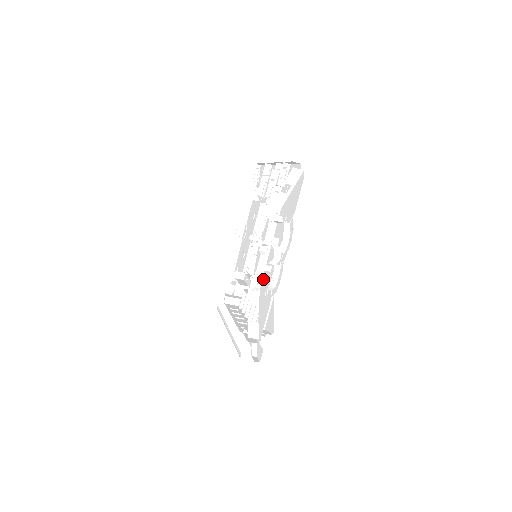
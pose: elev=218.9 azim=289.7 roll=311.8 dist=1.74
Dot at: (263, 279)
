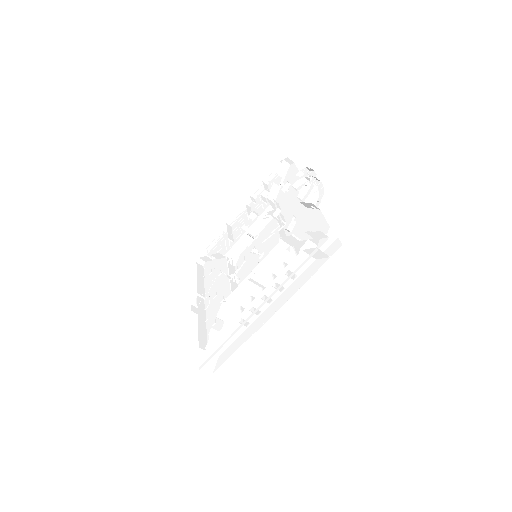
Dot at: (288, 233)
